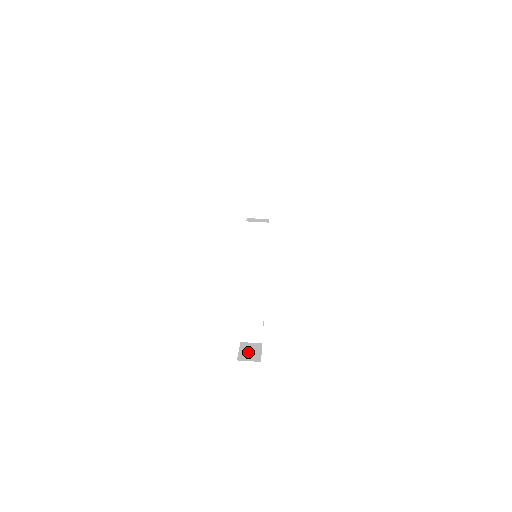
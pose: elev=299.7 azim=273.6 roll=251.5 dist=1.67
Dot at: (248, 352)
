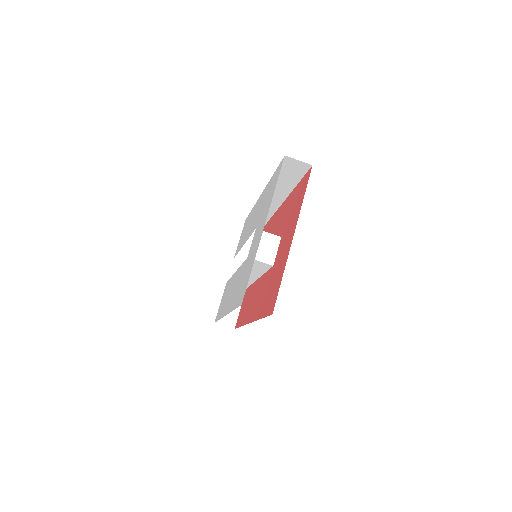
Dot at: occluded
